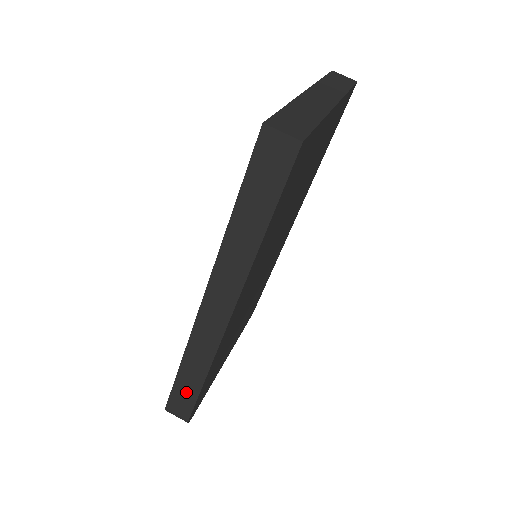
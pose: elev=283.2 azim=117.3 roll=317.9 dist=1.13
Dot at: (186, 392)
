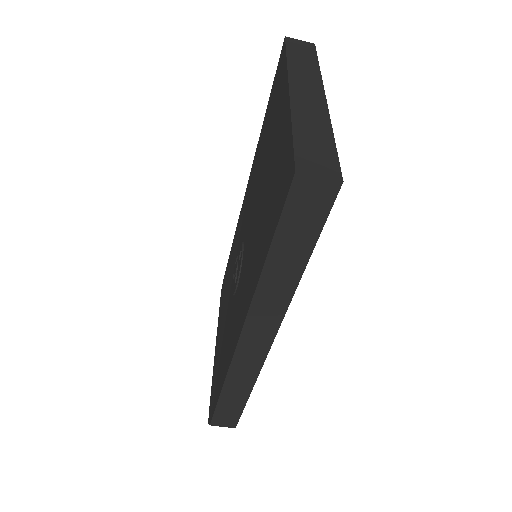
Dot at: (231, 408)
